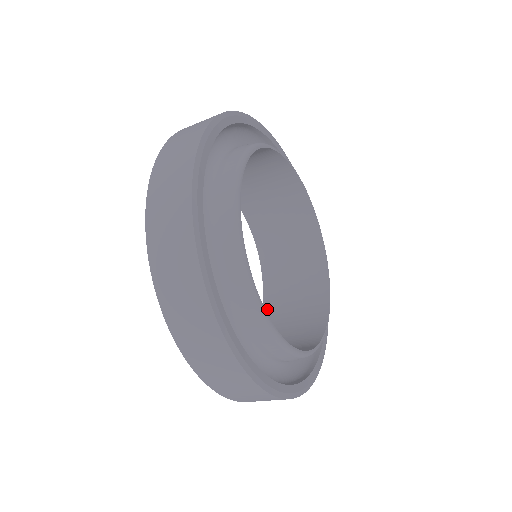
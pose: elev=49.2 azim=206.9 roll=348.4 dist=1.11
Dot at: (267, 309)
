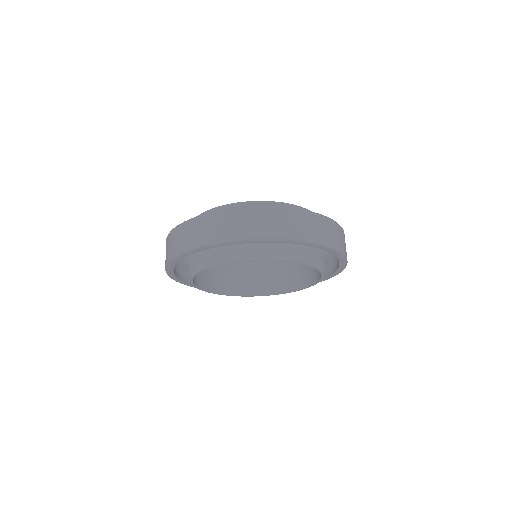
Dot at: occluded
